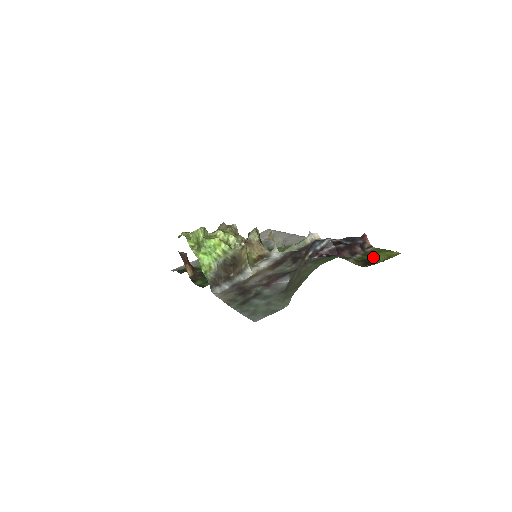
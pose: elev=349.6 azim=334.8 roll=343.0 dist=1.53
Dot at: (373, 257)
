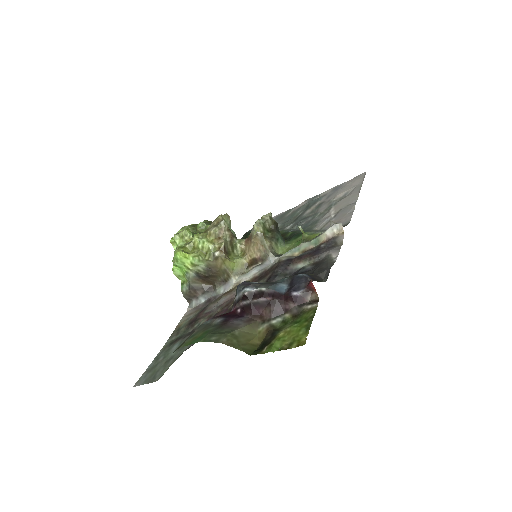
Dot at: (284, 332)
